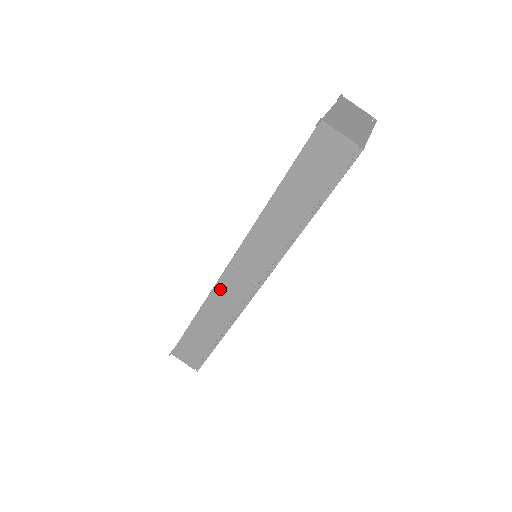
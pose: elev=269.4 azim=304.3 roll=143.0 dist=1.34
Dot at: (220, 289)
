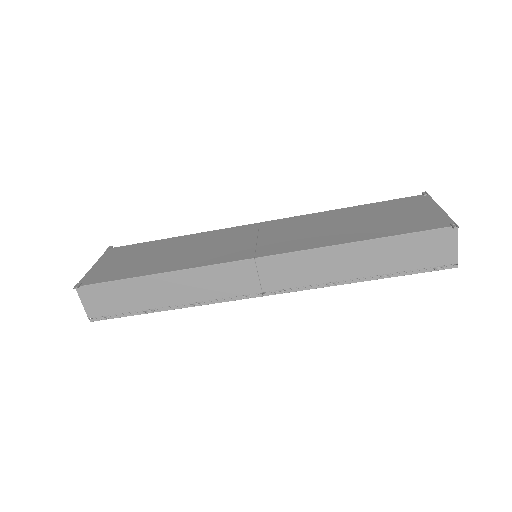
Dot at: (219, 271)
